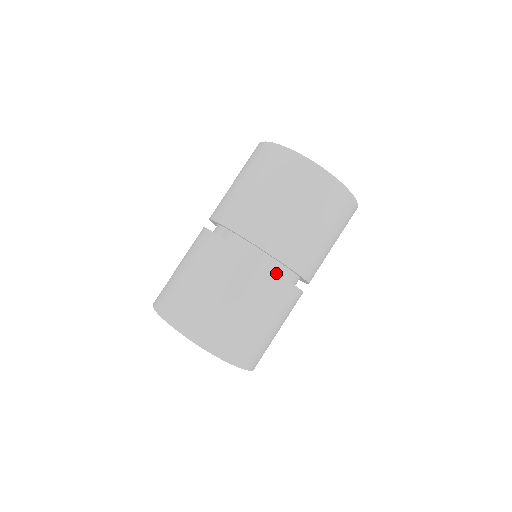
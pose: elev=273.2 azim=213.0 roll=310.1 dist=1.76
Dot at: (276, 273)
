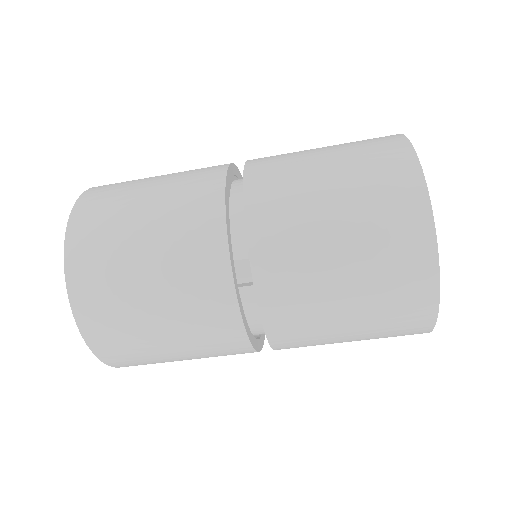
Dot at: occluded
